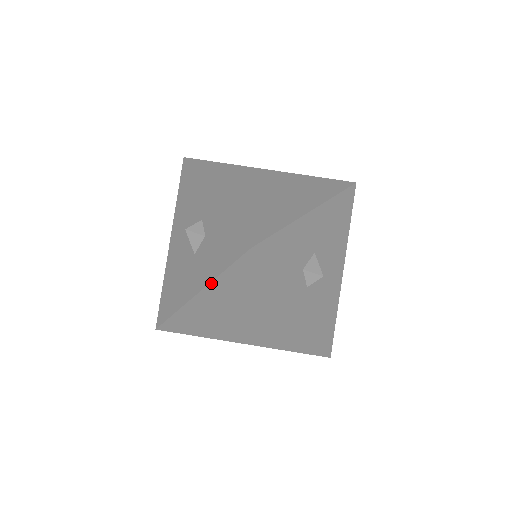
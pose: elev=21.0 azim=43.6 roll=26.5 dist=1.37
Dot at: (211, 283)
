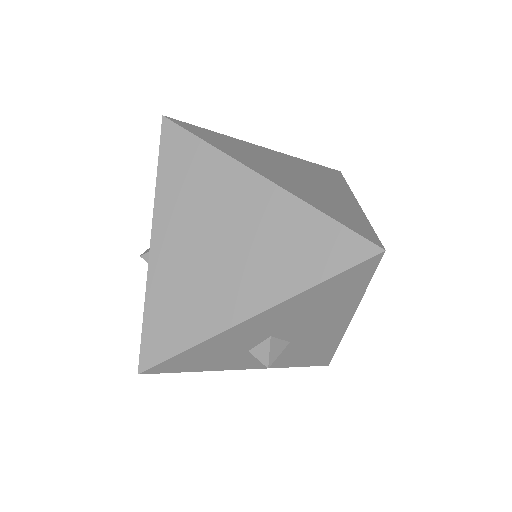
Dot at: occluded
